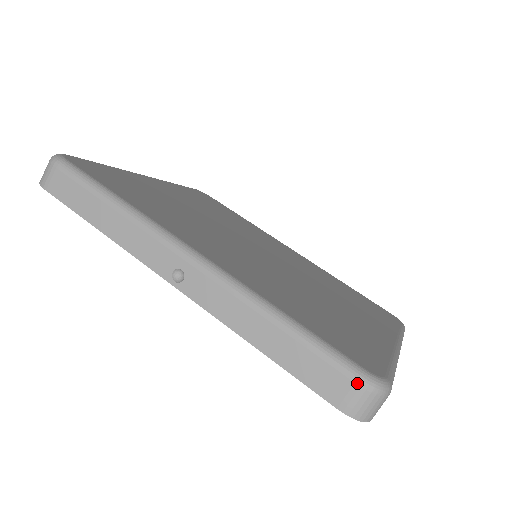
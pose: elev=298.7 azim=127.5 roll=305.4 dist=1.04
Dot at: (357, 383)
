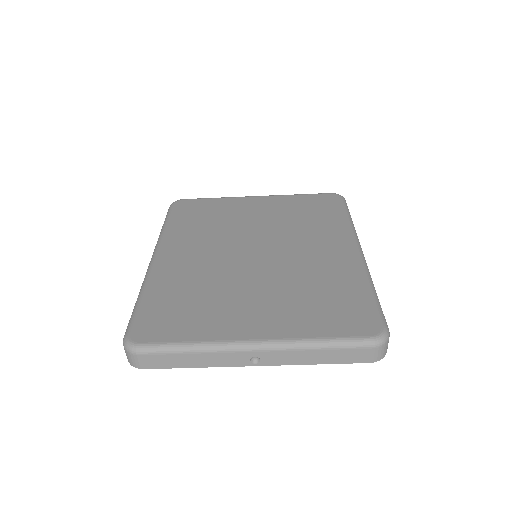
Dot at: (123, 340)
